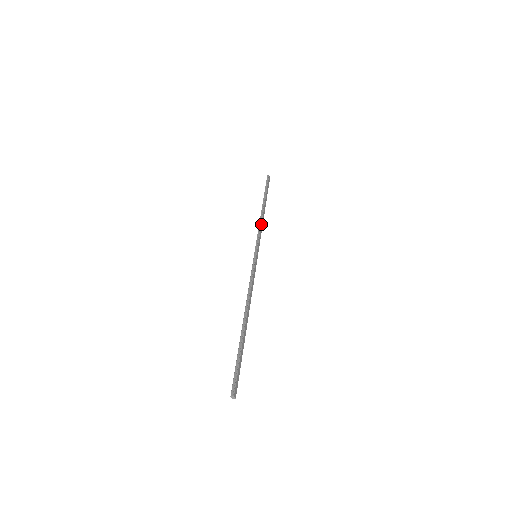
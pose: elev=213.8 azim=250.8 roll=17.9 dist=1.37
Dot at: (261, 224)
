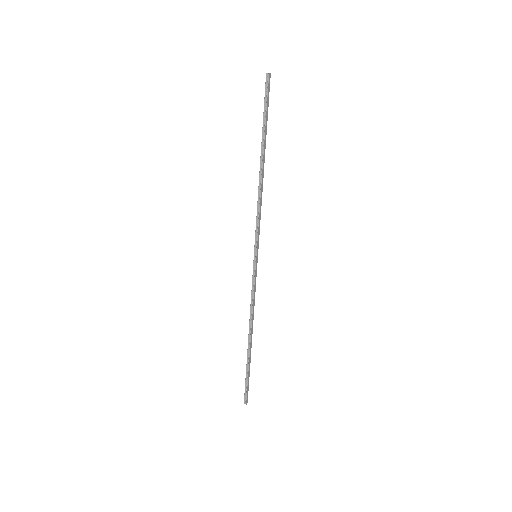
Dot at: (260, 202)
